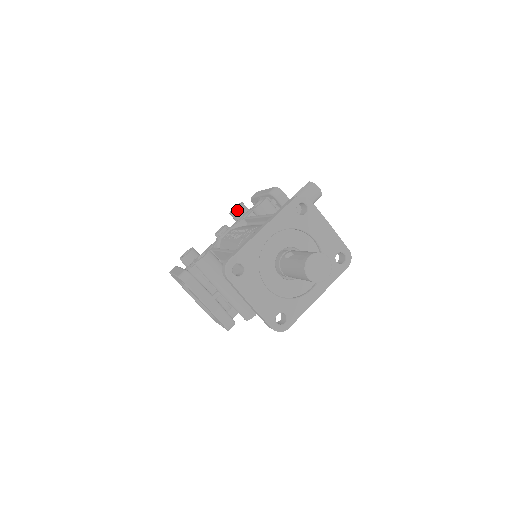
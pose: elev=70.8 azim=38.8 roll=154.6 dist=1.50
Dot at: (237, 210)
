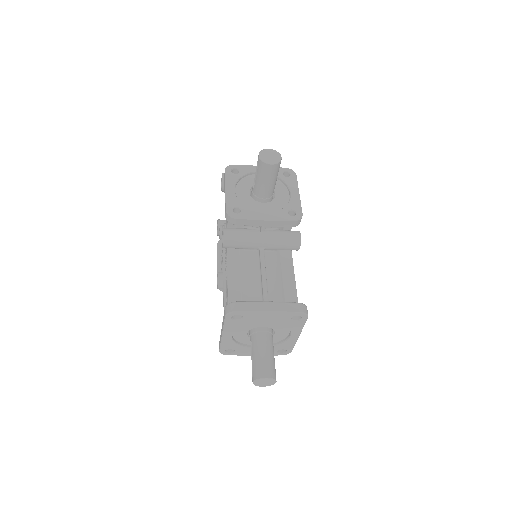
Dot at: (223, 190)
